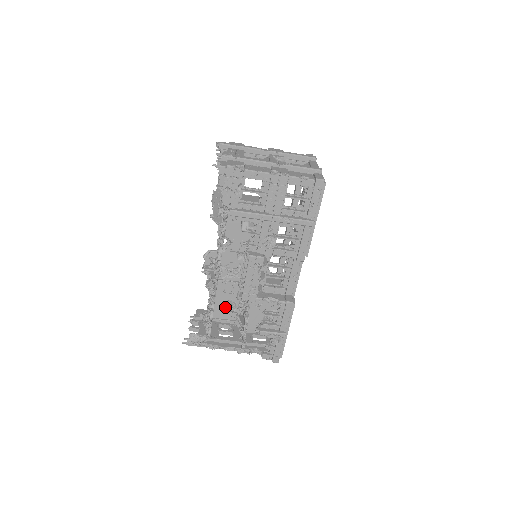
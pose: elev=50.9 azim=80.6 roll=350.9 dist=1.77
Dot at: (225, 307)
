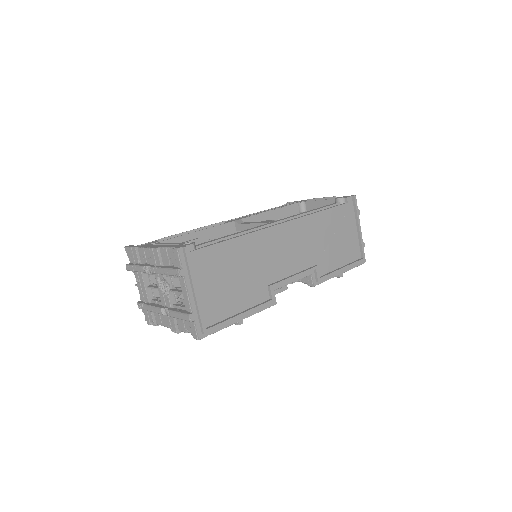
Dot at: occluded
